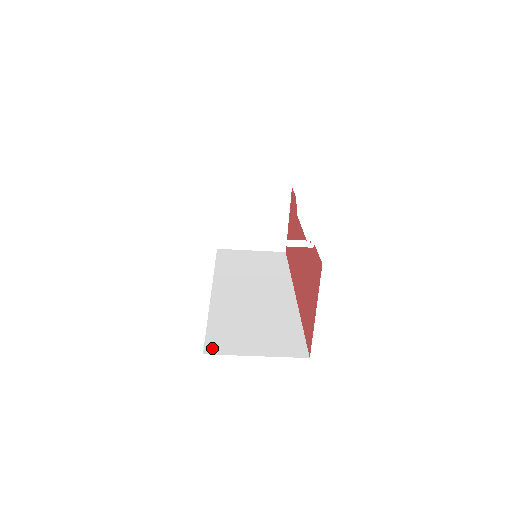
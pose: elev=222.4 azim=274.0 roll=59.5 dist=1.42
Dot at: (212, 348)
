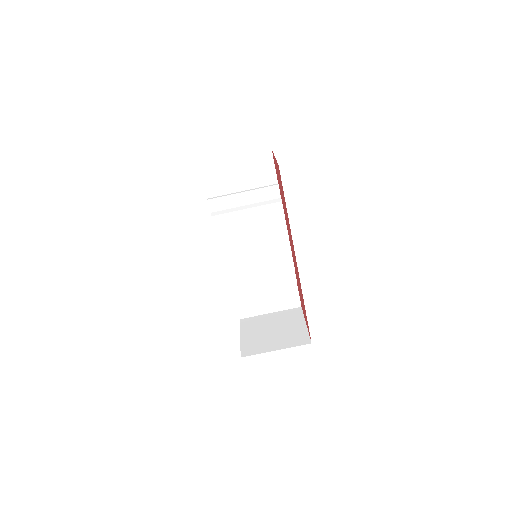
Dot at: occluded
